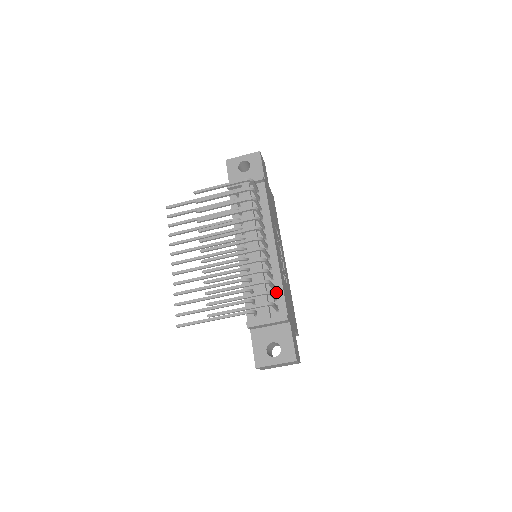
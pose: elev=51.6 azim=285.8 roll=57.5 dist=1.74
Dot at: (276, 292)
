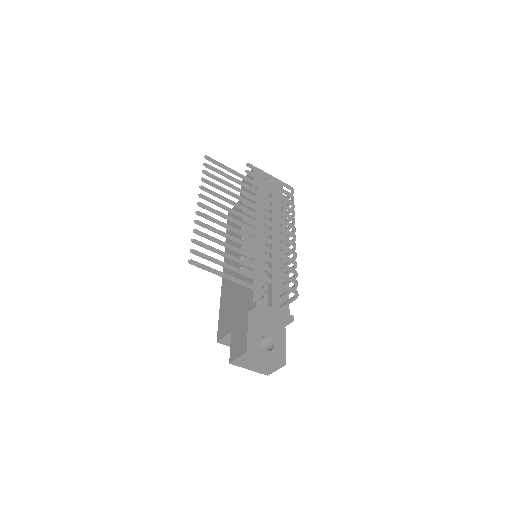
Dot at: occluded
